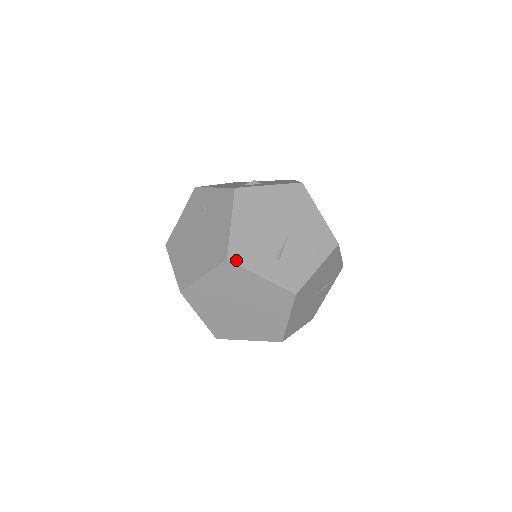
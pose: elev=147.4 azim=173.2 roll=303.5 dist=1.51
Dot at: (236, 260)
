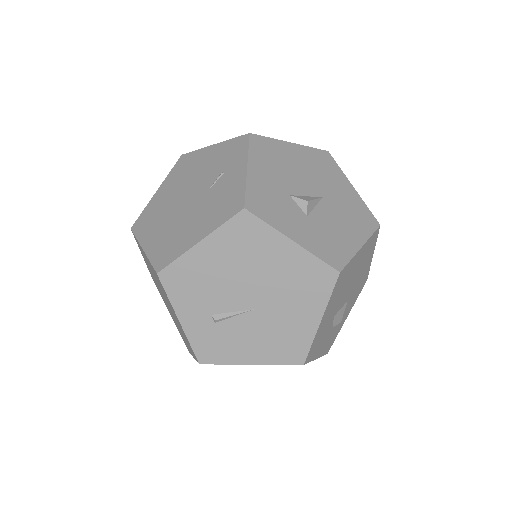
Dot at: (166, 282)
